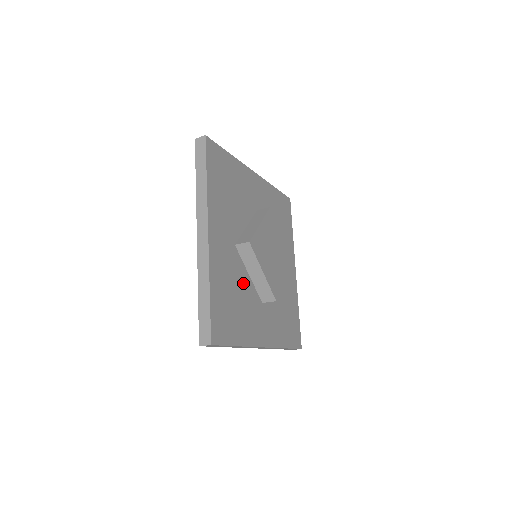
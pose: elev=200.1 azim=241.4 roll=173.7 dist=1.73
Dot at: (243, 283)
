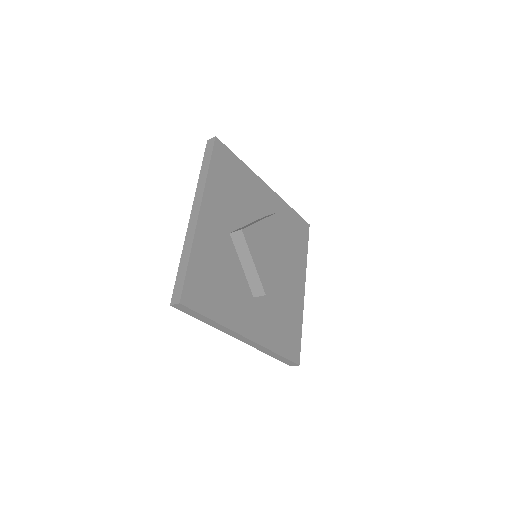
Dot at: (233, 269)
